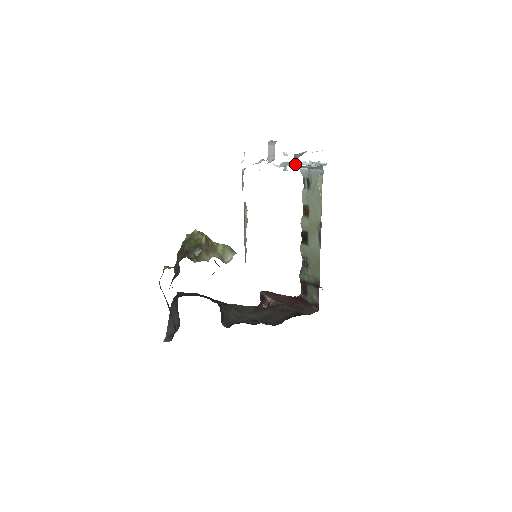
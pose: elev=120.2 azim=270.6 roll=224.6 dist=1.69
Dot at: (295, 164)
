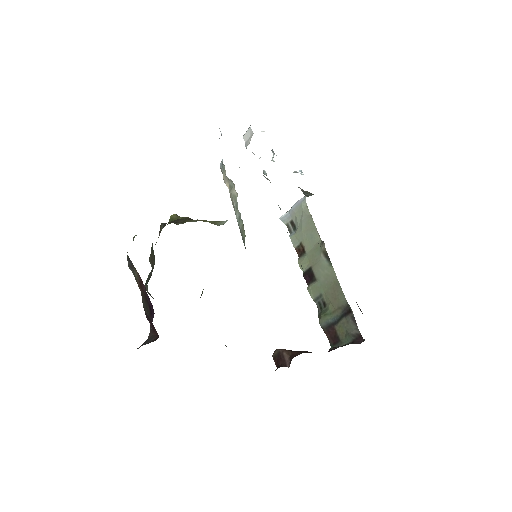
Dot at: occluded
